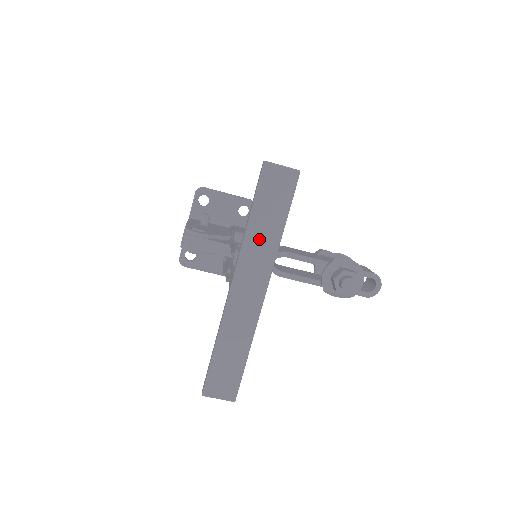
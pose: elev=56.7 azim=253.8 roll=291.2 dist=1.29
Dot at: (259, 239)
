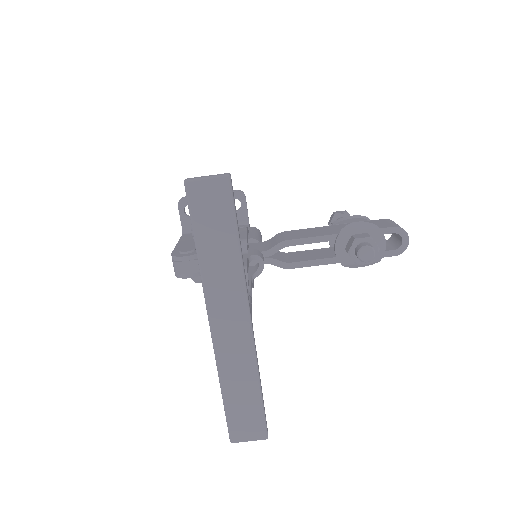
Dot at: (217, 267)
